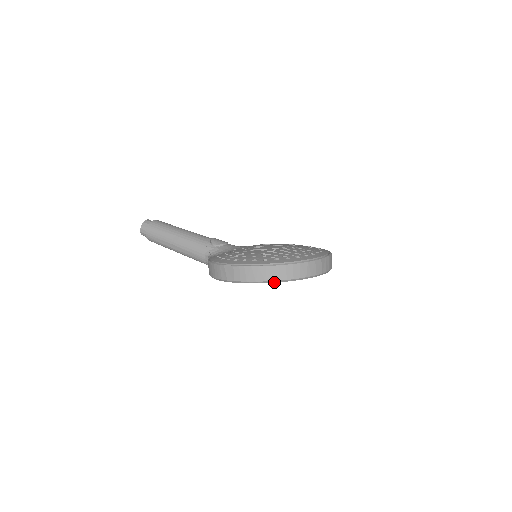
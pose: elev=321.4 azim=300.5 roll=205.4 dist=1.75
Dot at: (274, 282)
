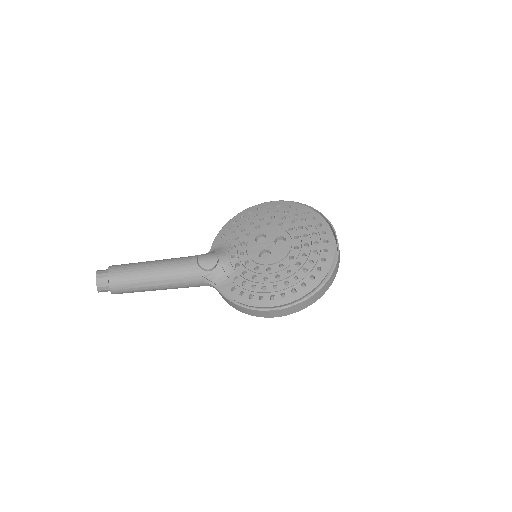
Dot at: (319, 298)
